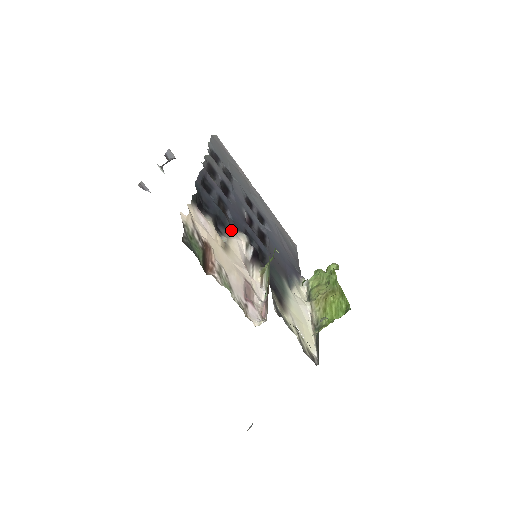
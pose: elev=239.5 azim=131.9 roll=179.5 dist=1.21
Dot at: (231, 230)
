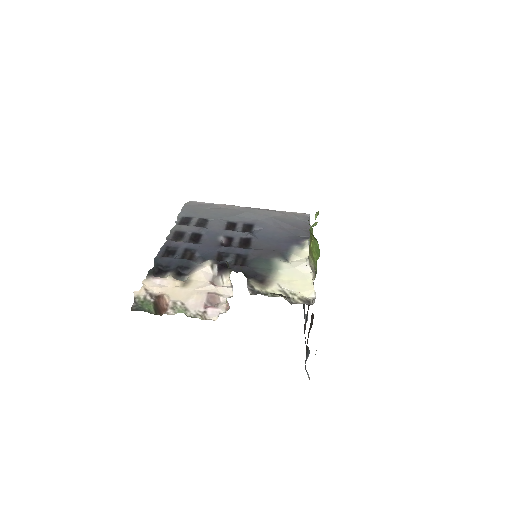
Dot at: (197, 266)
